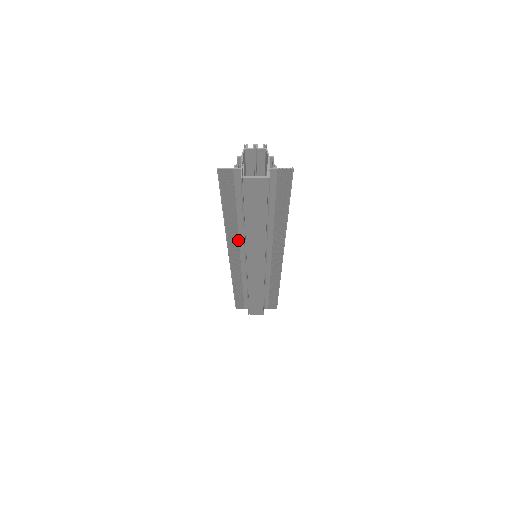
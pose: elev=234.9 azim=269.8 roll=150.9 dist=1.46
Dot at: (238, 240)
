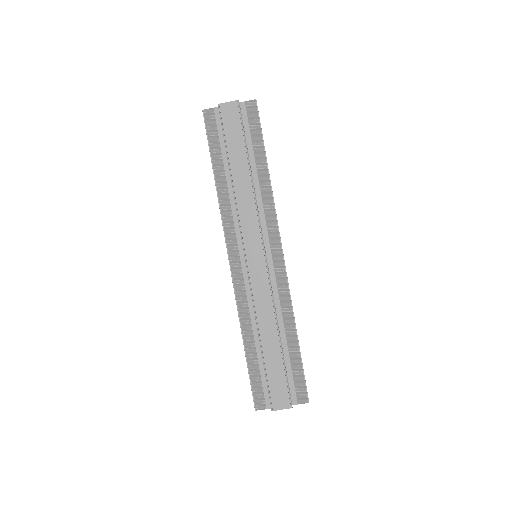
Dot at: (232, 216)
